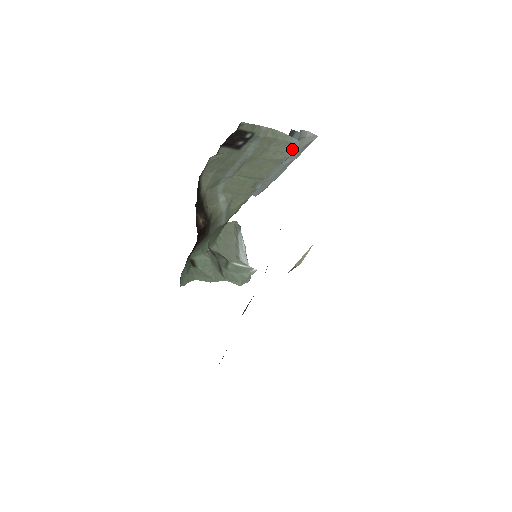
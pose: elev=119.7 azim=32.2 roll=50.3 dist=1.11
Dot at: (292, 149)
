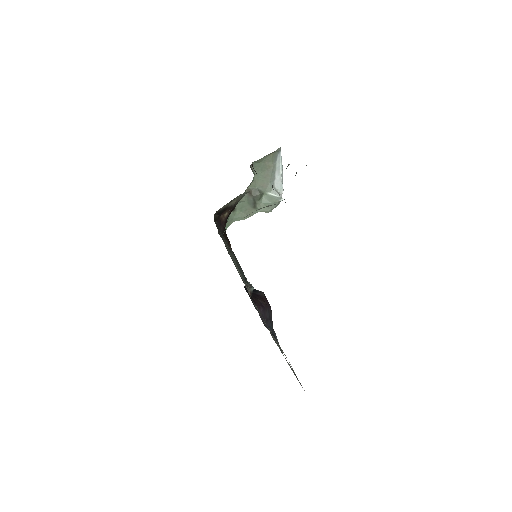
Dot at: occluded
